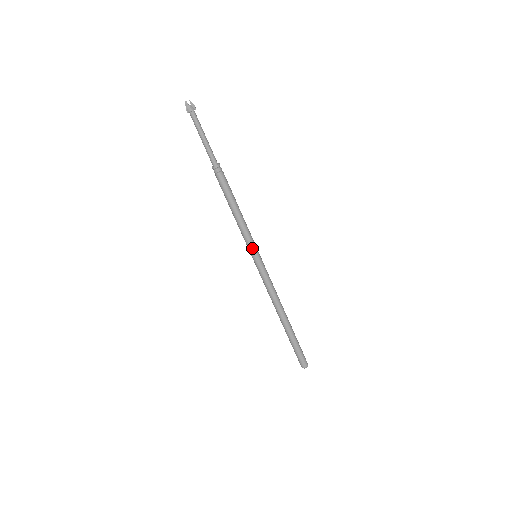
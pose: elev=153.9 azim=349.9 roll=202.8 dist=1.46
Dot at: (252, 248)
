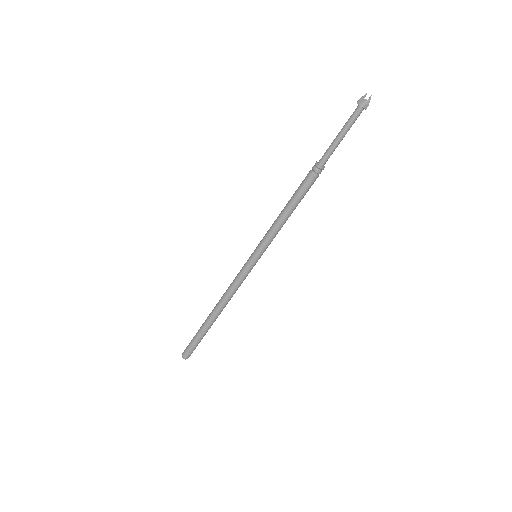
Dot at: (264, 250)
